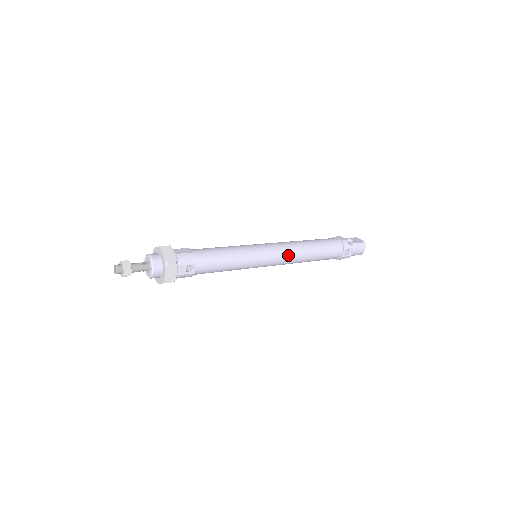
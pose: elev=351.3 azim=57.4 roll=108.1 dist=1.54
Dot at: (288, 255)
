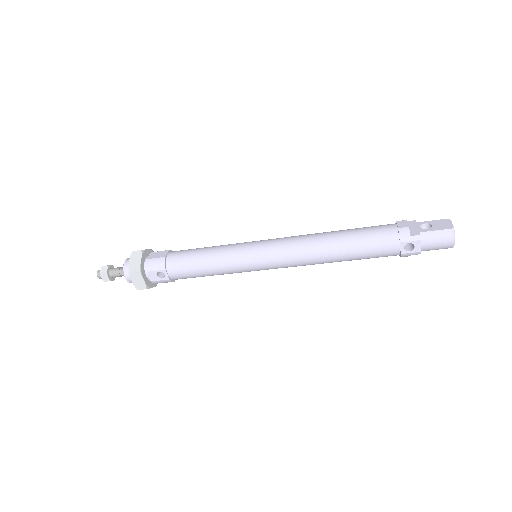
Dot at: (294, 255)
